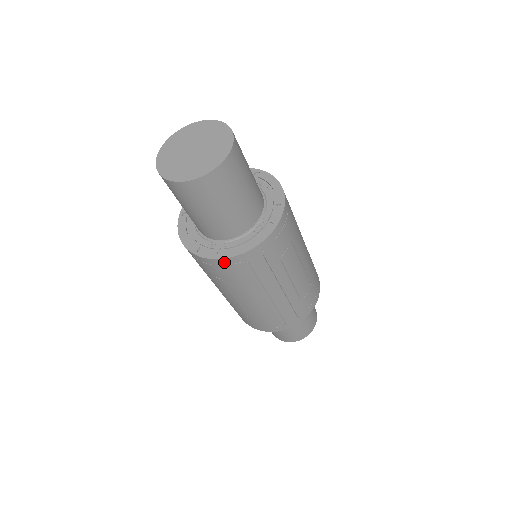
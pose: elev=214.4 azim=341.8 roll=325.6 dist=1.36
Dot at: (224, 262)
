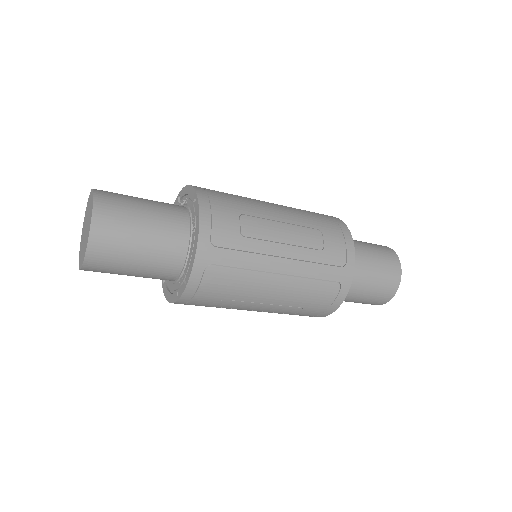
Dot at: (194, 283)
